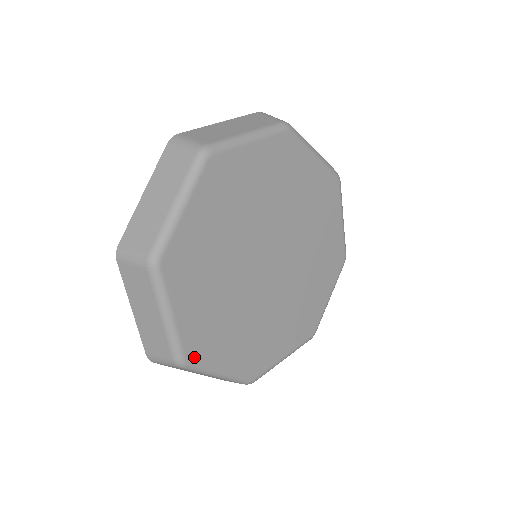
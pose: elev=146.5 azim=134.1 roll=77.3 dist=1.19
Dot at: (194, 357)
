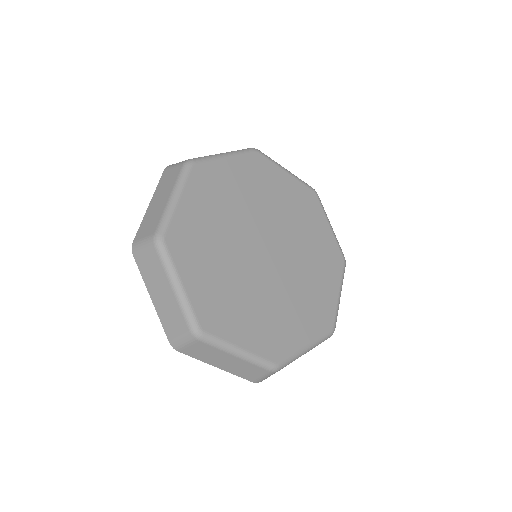
Dot at: (280, 357)
